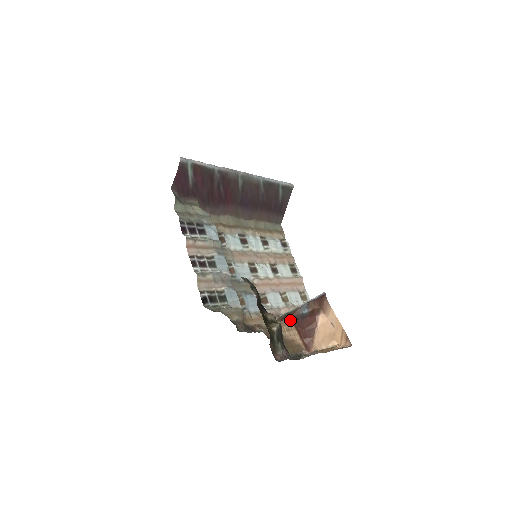
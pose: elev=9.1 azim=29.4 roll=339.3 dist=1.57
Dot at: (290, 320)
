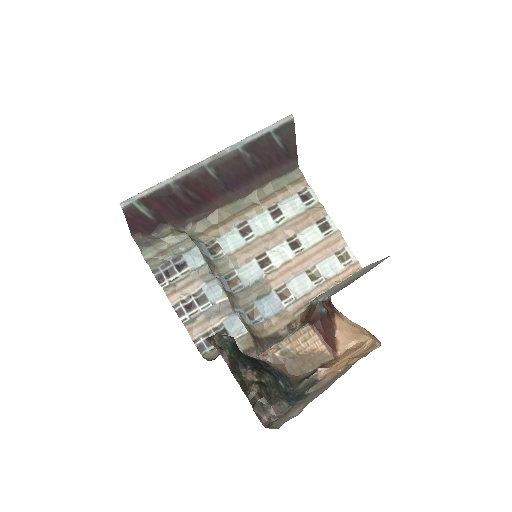
Dot at: (308, 324)
